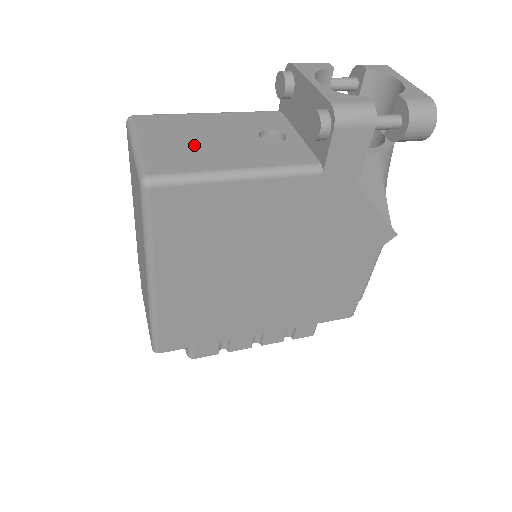
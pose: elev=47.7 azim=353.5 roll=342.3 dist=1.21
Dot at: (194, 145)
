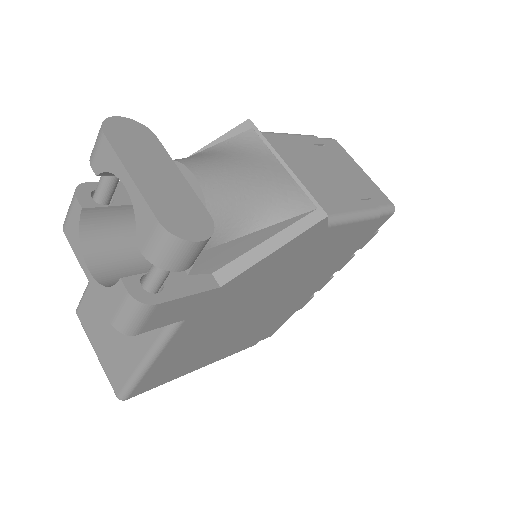
Dot at: (112, 338)
